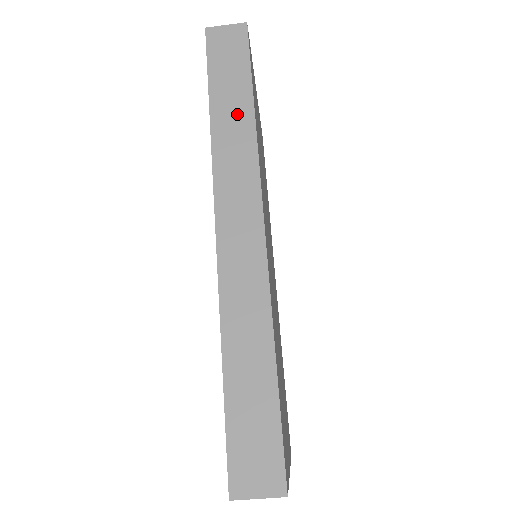
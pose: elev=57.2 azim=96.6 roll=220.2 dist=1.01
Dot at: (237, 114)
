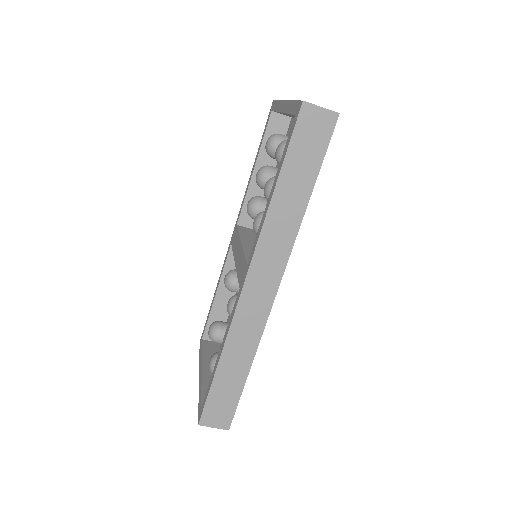
Dot at: (294, 202)
